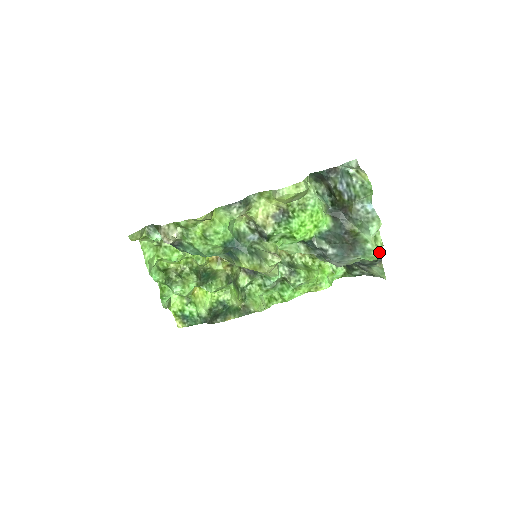
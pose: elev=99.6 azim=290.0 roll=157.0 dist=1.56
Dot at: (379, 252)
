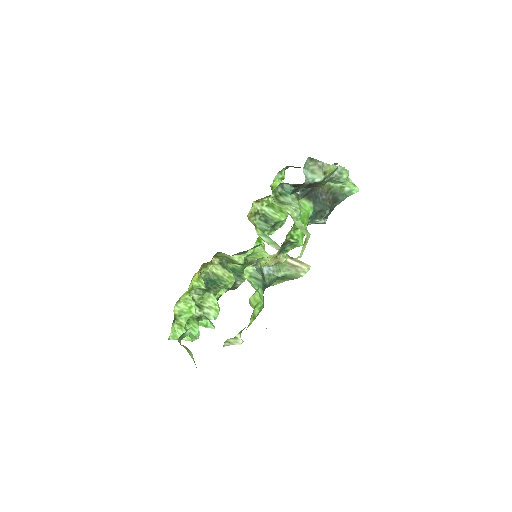
Dot at: (356, 186)
